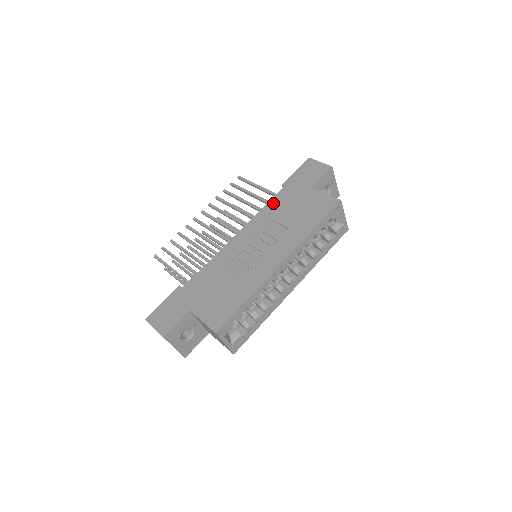
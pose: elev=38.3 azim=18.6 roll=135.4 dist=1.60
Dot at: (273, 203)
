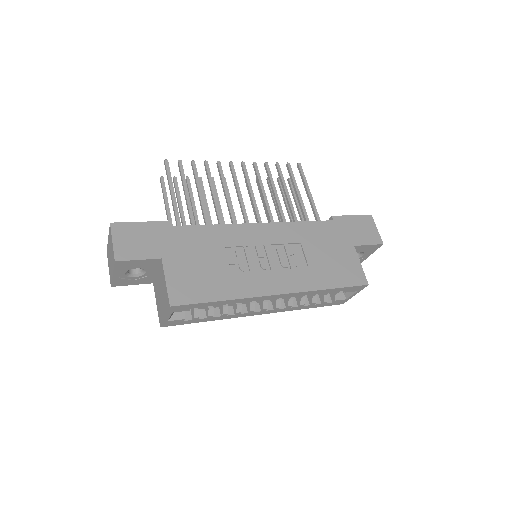
Dot at: (313, 226)
